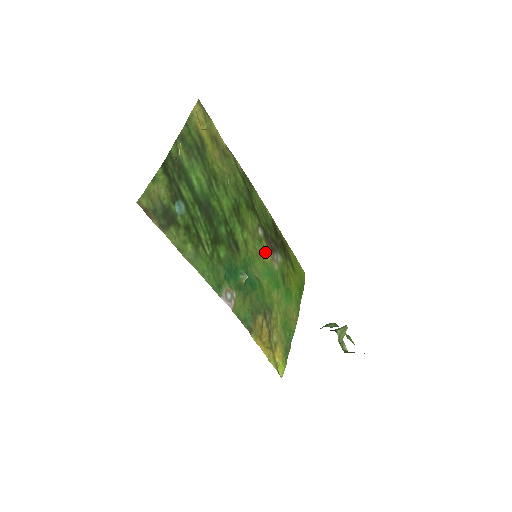
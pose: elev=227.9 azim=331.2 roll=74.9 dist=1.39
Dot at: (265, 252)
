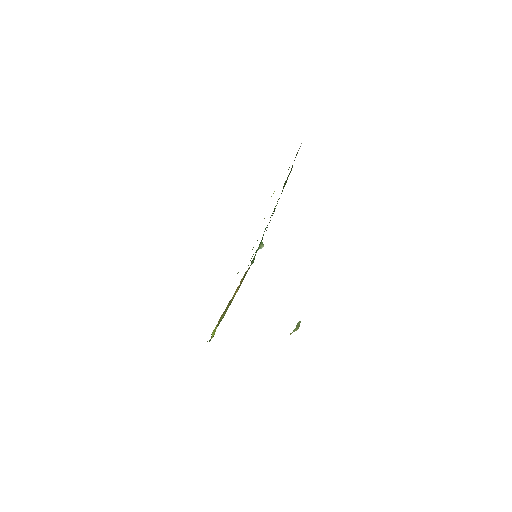
Dot at: occluded
